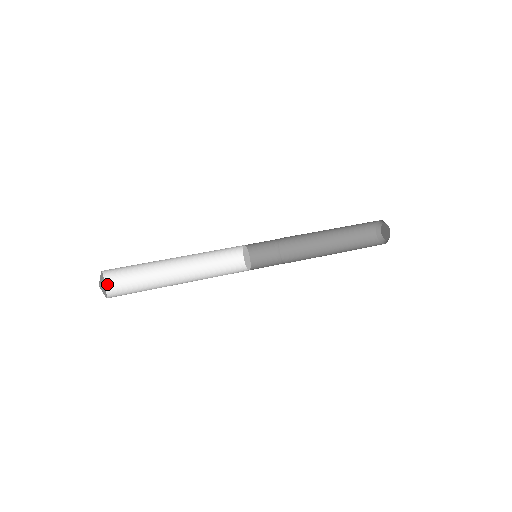
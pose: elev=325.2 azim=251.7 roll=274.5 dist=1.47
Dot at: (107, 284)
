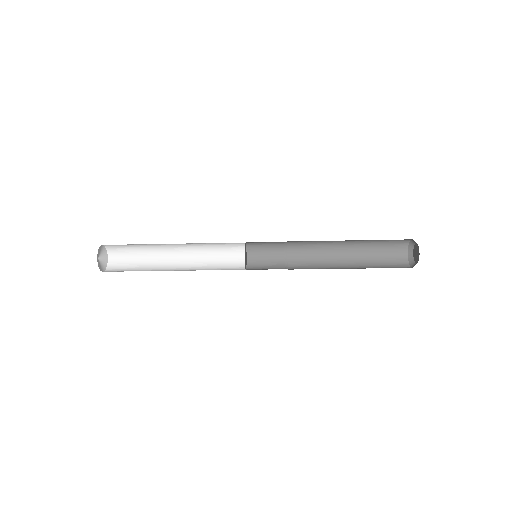
Dot at: (108, 268)
